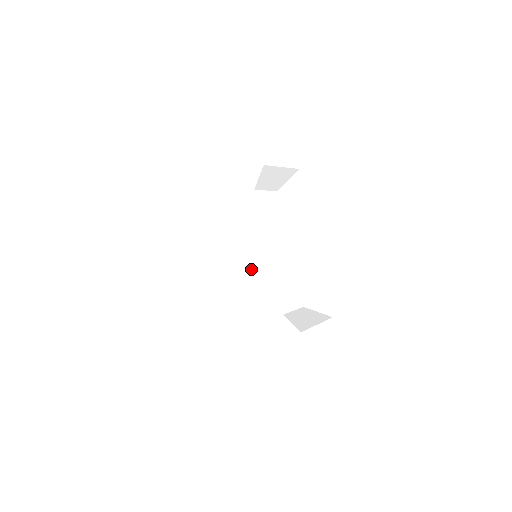
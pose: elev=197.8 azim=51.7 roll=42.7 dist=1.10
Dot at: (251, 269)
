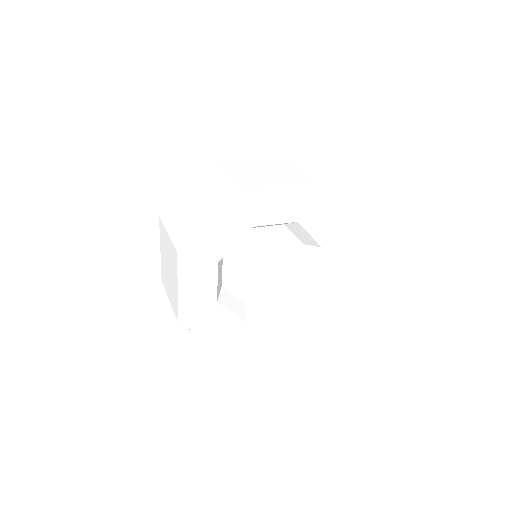
Dot at: (234, 320)
